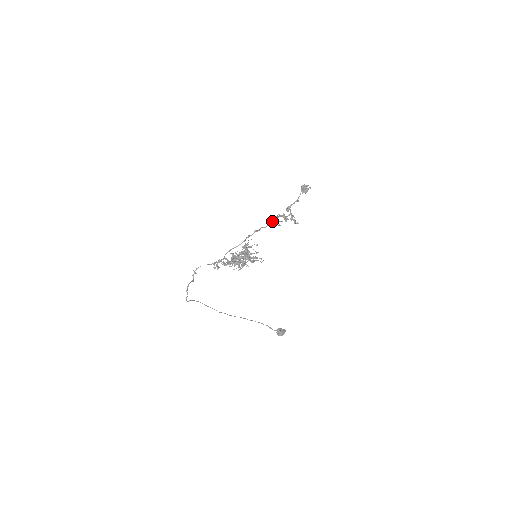
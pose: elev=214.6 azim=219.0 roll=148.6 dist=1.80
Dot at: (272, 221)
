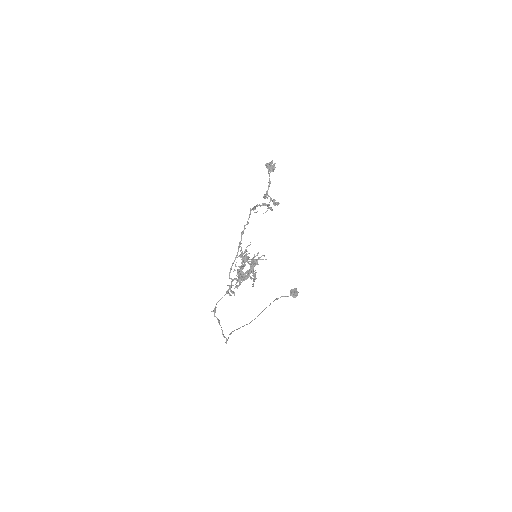
Dot at: (250, 213)
